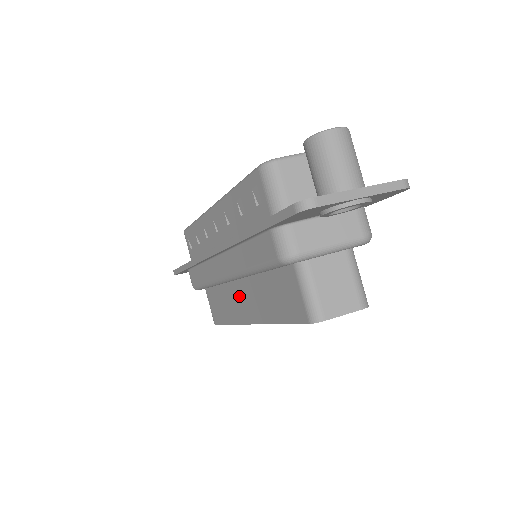
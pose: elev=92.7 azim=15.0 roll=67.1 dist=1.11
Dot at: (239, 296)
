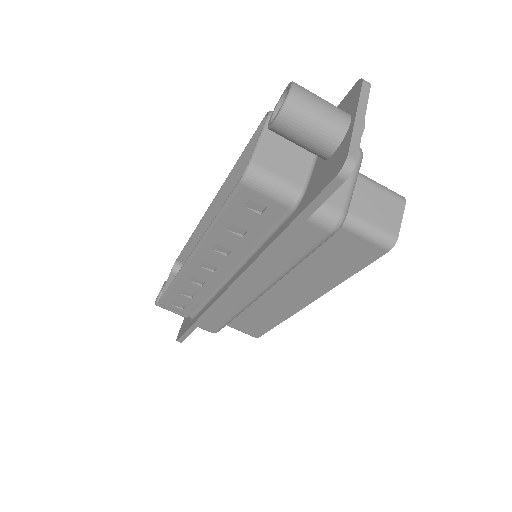
Dot at: (277, 296)
